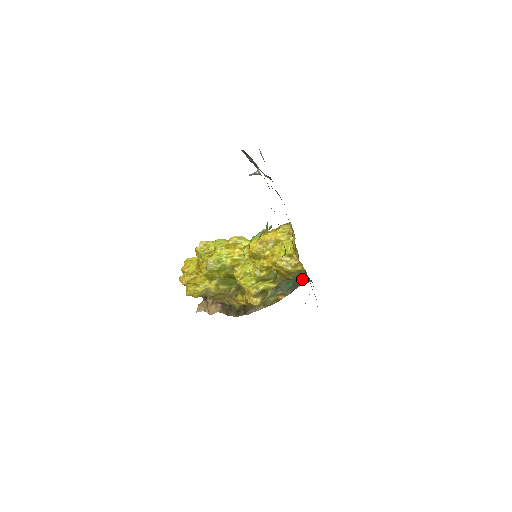
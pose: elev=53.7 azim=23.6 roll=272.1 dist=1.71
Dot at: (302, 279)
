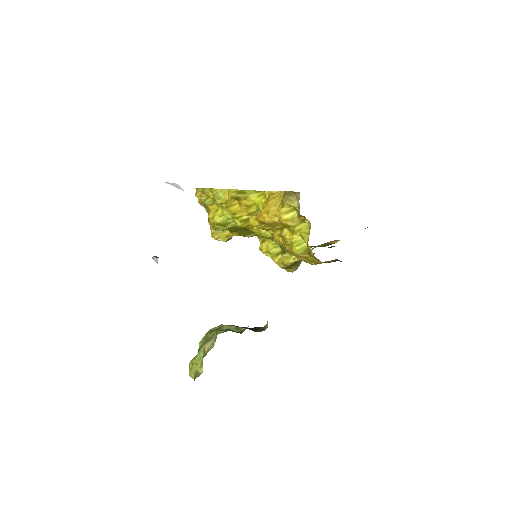
Dot at: occluded
